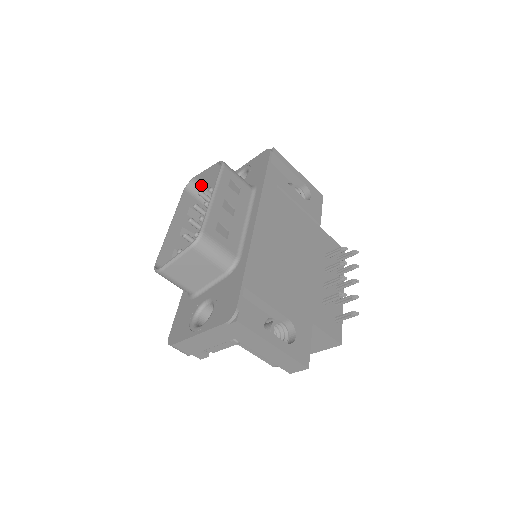
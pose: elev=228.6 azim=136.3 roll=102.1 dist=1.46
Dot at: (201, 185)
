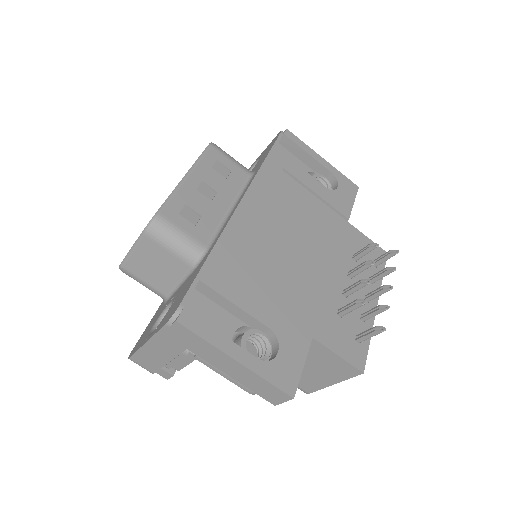
Dot at: occluded
